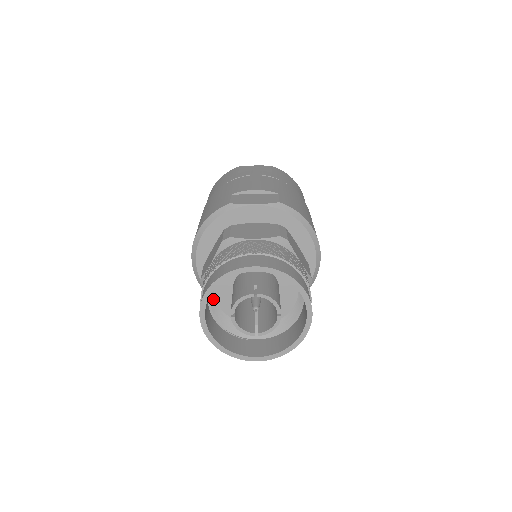
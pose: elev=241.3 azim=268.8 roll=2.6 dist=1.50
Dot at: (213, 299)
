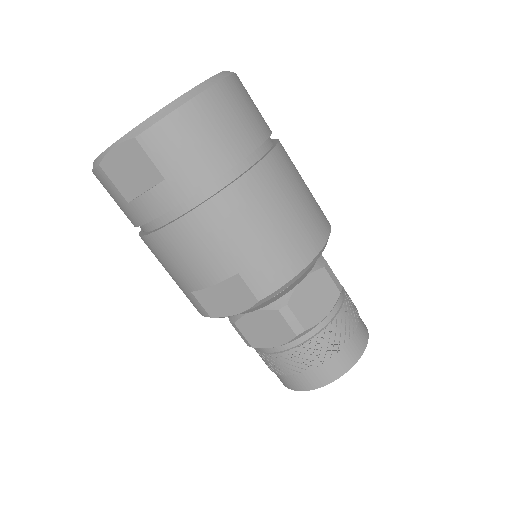
Dot at: occluded
